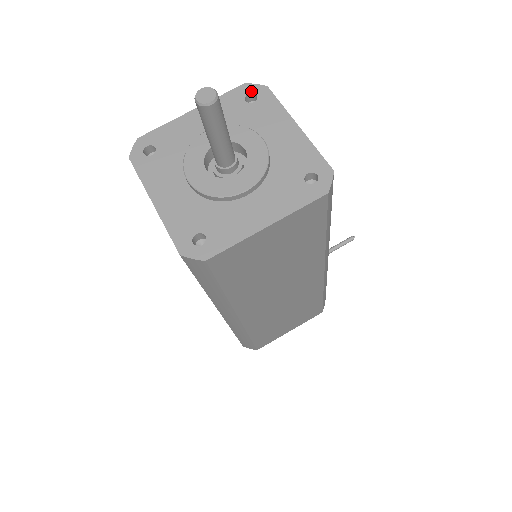
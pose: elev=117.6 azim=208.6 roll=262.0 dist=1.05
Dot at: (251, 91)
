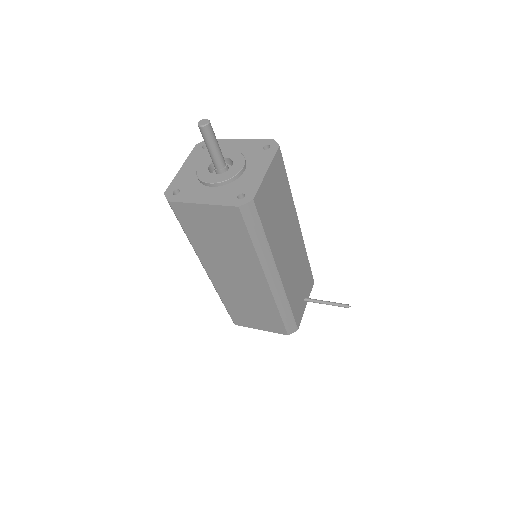
Dot at: (270, 144)
